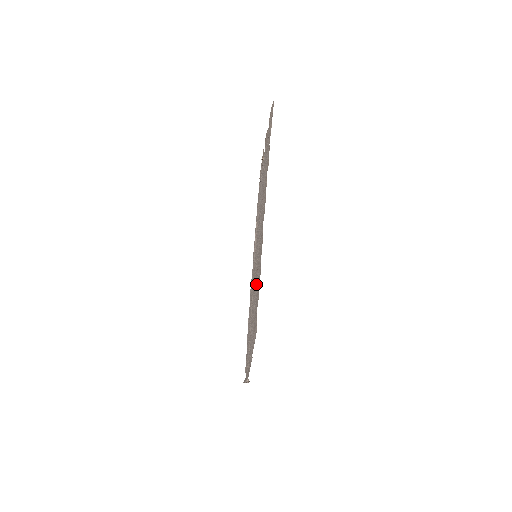
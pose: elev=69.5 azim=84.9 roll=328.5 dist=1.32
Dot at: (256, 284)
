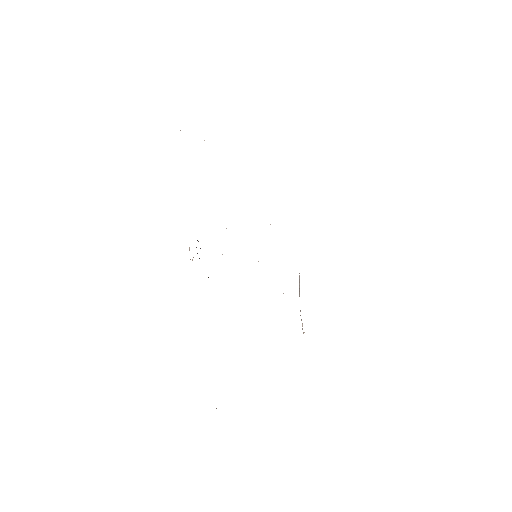
Dot at: occluded
